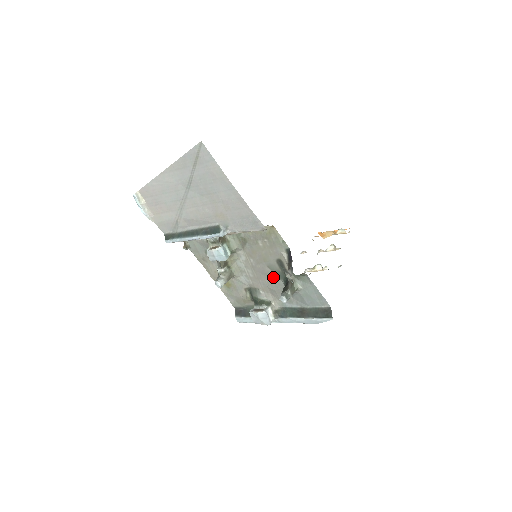
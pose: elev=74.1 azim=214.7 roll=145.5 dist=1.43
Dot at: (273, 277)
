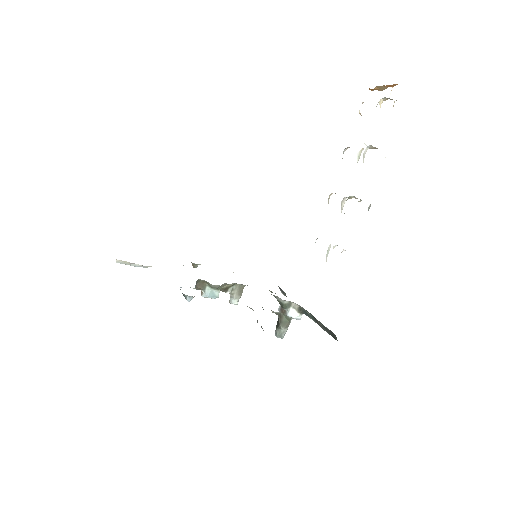
Dot at: occluded
